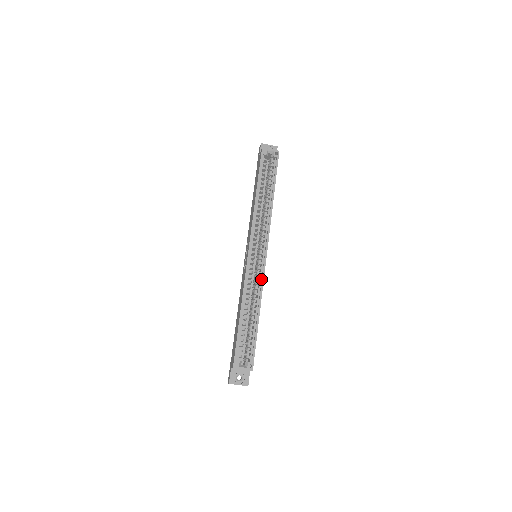
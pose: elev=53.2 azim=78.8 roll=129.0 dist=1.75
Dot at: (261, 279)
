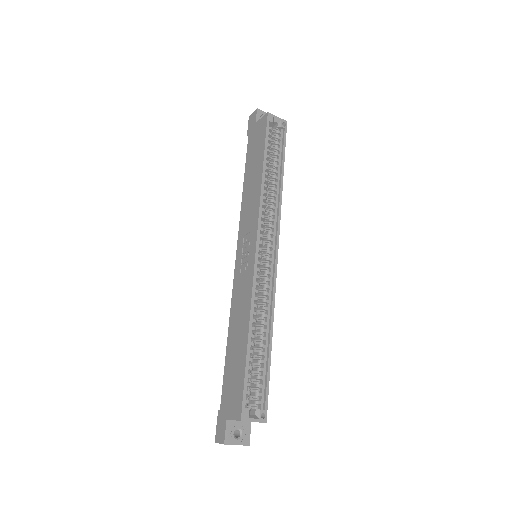
Dot at: (271, 288)
